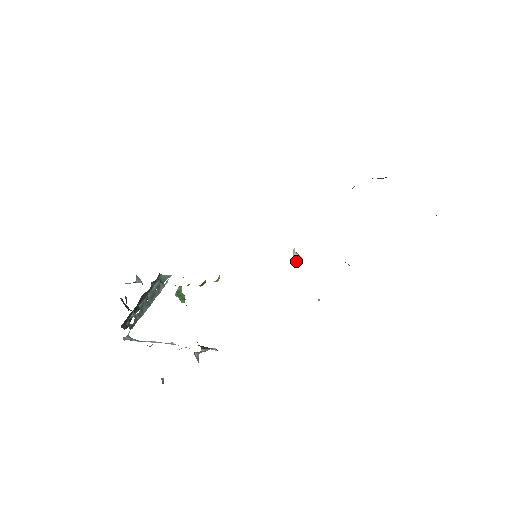
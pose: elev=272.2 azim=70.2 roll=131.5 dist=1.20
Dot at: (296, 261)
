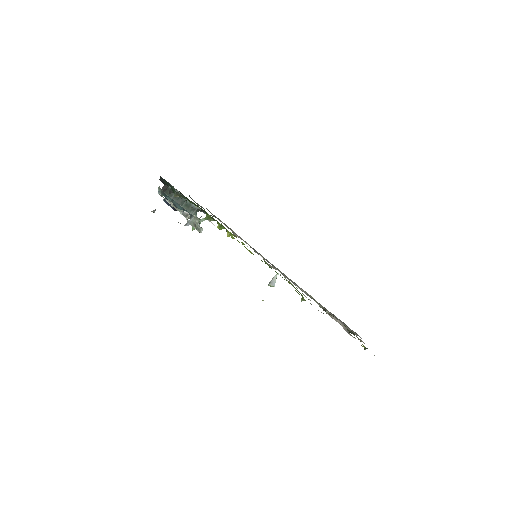
Dot at: (271, 281)
